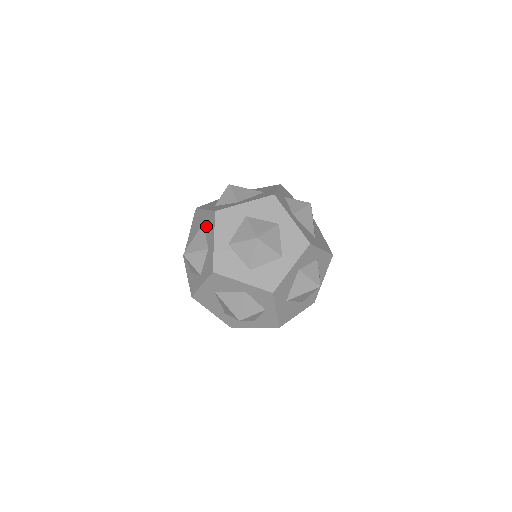
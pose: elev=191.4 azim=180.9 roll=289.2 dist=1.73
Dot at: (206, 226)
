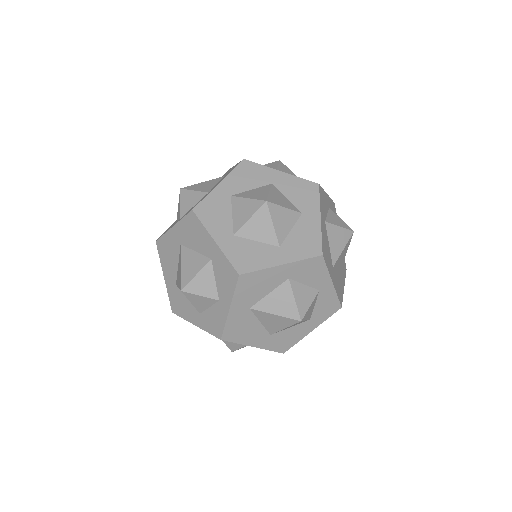
Dot at: (225, 175)
